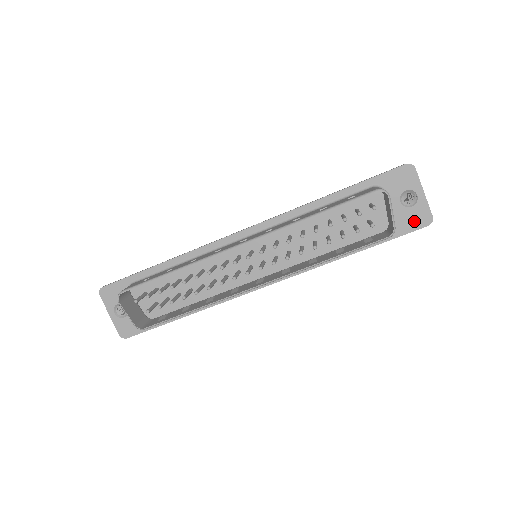
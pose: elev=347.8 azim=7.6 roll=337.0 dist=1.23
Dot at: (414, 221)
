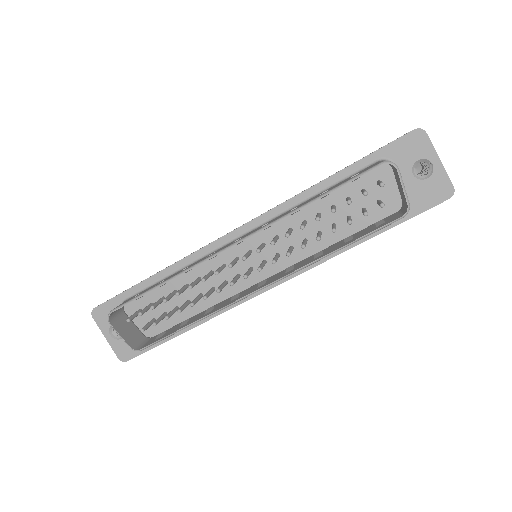
Dot at: (432, 195)
